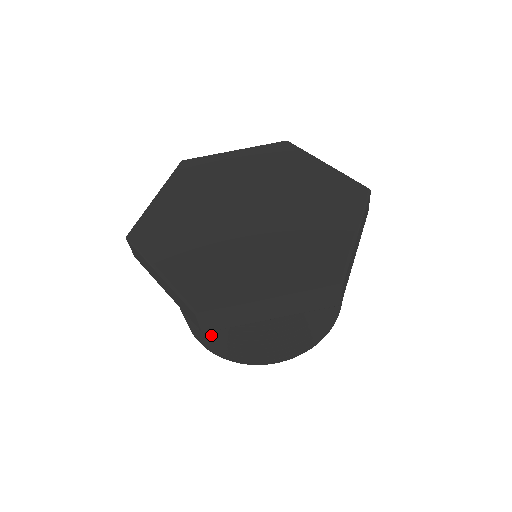
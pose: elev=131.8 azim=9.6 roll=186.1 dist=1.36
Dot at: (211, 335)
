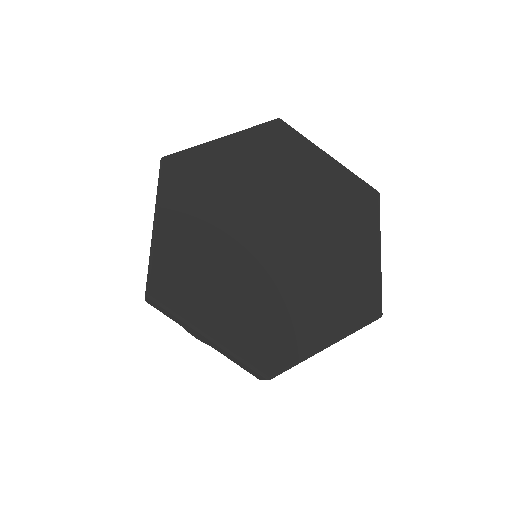
Dot at: occluded
